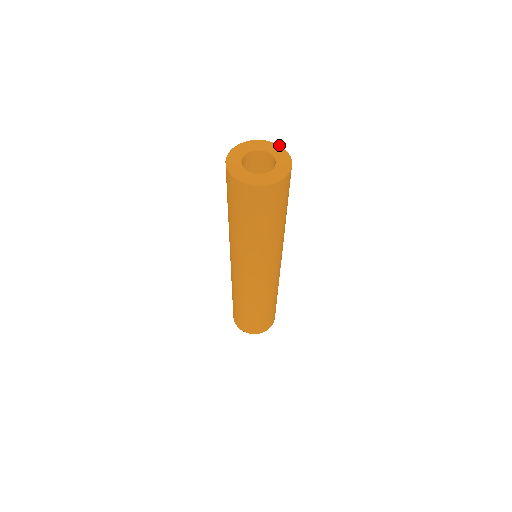
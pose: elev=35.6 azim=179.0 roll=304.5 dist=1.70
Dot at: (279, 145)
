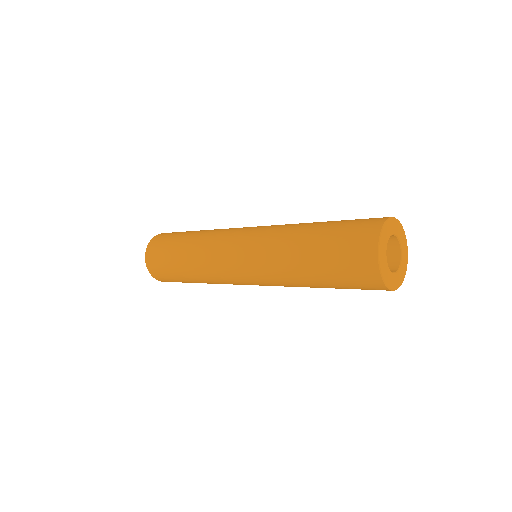
Dot at: occluded
